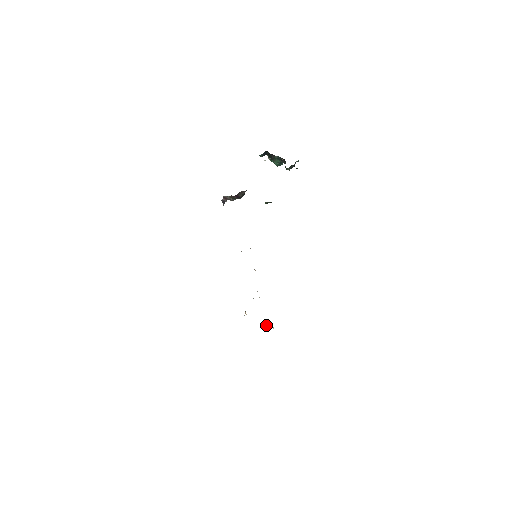
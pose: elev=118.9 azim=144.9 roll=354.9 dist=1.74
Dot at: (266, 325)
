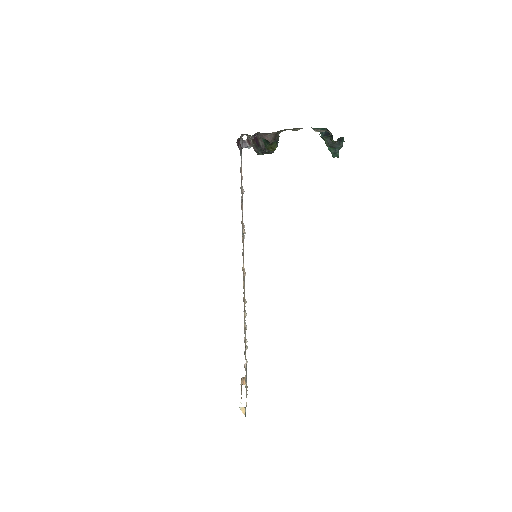
Dot at: (244, 407)
